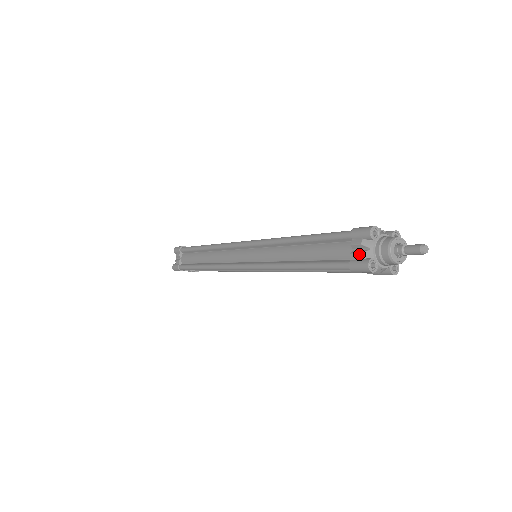
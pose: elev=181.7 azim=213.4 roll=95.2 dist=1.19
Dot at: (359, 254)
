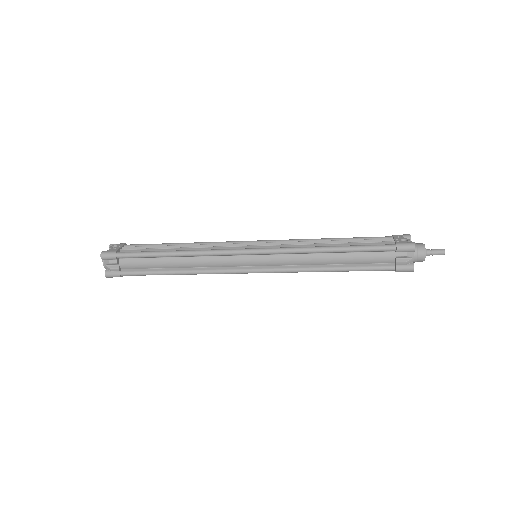
Dot at: (405, 262)
